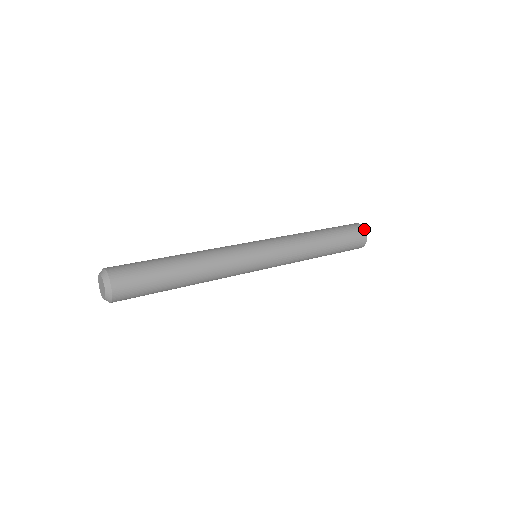
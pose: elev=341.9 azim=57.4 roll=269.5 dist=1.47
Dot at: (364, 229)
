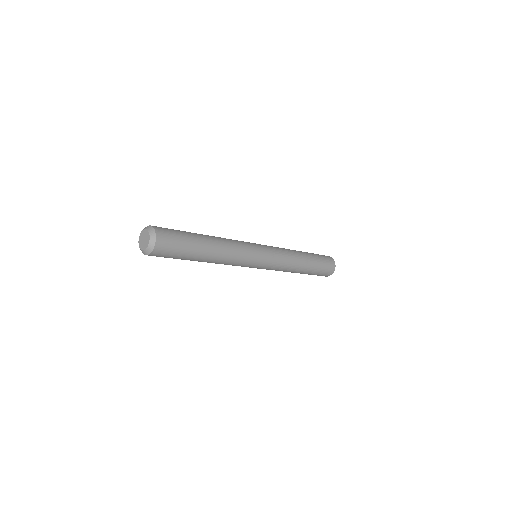
Dot at: (335, 266)
